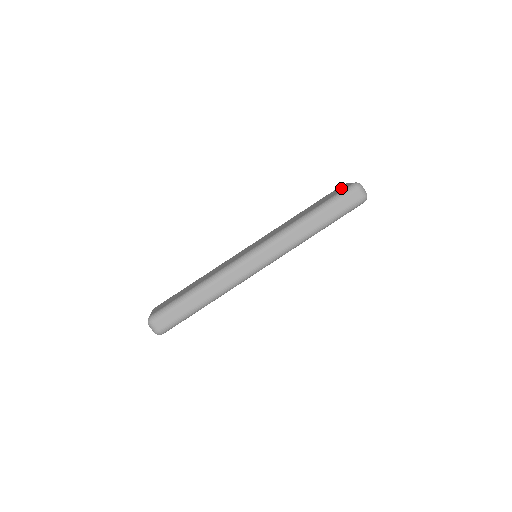
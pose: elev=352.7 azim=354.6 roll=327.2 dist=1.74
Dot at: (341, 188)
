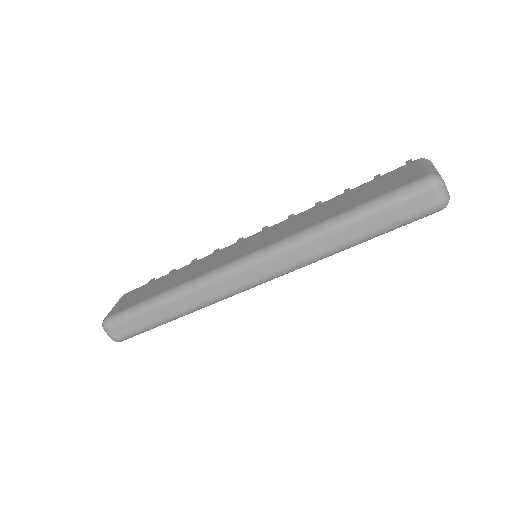
Dot at: (406, 174)
